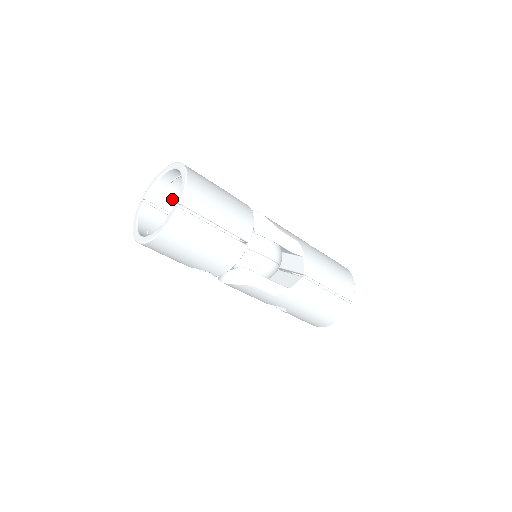
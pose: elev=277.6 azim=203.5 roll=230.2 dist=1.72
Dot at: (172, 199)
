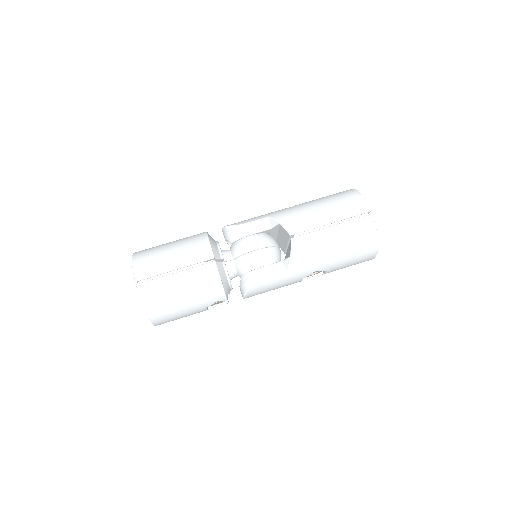
Dot at: occluded
